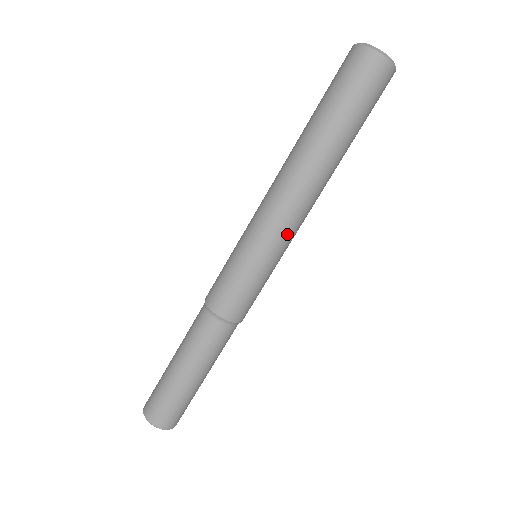
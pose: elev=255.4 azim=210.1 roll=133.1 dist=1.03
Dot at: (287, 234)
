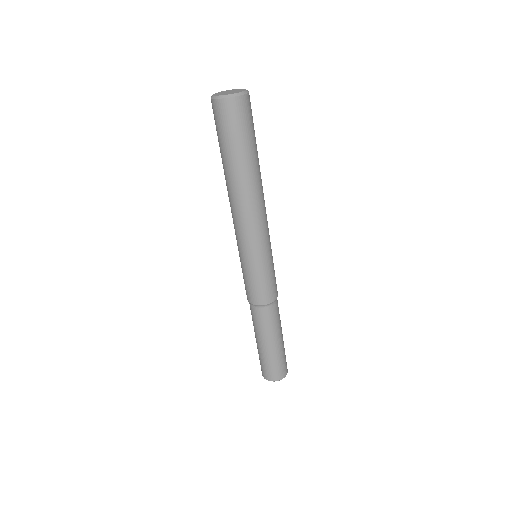
Dot at: (265, 234)
